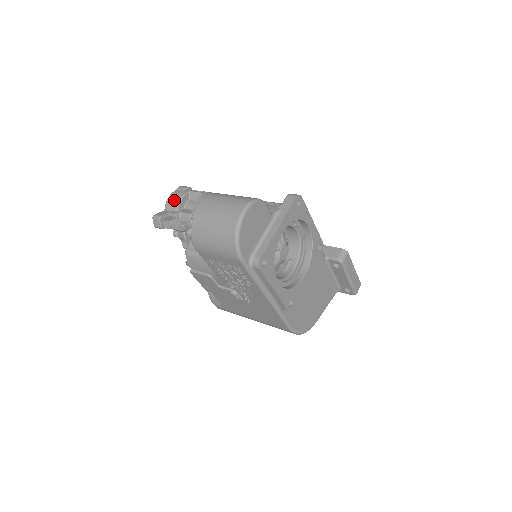
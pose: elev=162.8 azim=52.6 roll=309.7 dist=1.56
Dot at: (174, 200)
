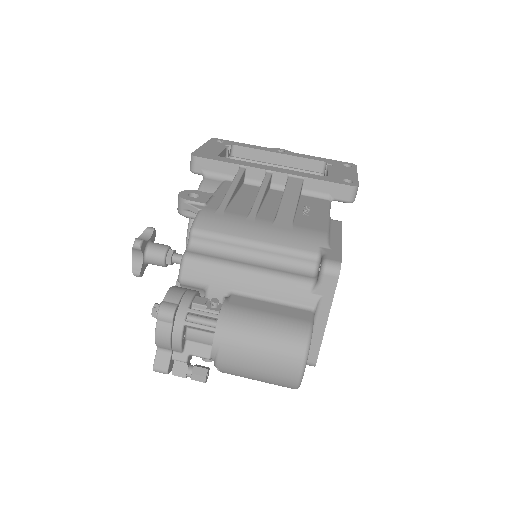
Dot at: (169, 344)
